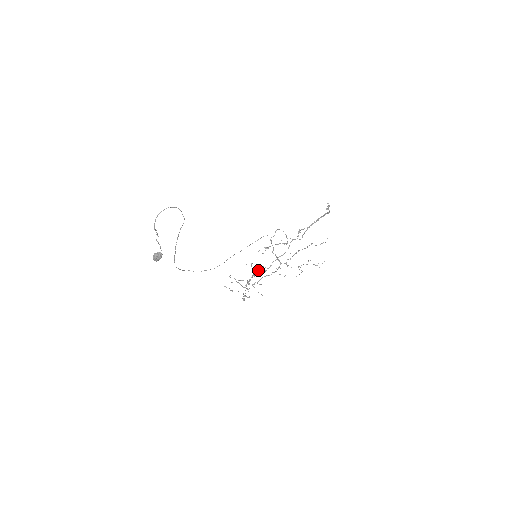
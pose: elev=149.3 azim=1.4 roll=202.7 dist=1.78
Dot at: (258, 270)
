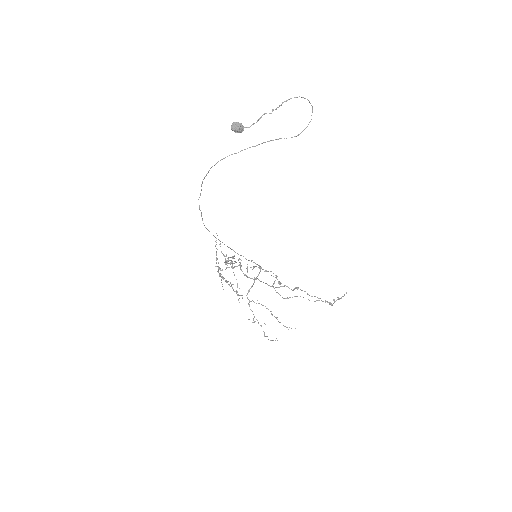
Dot at: occluded
